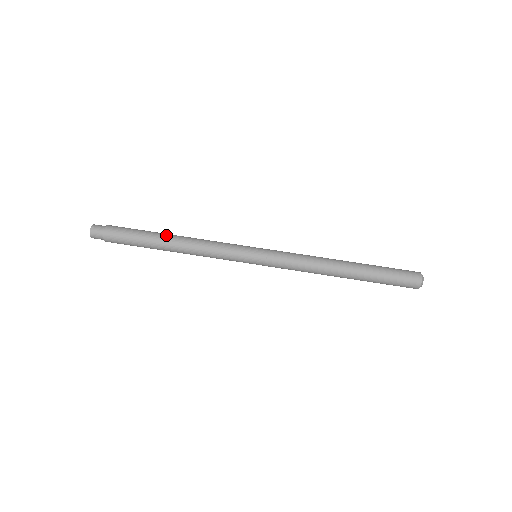
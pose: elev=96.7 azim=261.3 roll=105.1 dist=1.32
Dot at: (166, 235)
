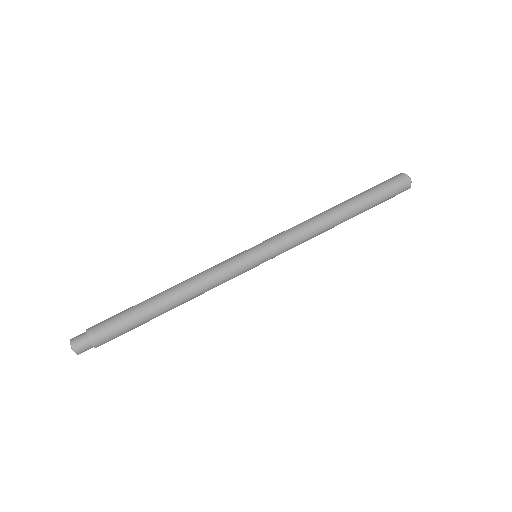
Dot at: (158, 299)
